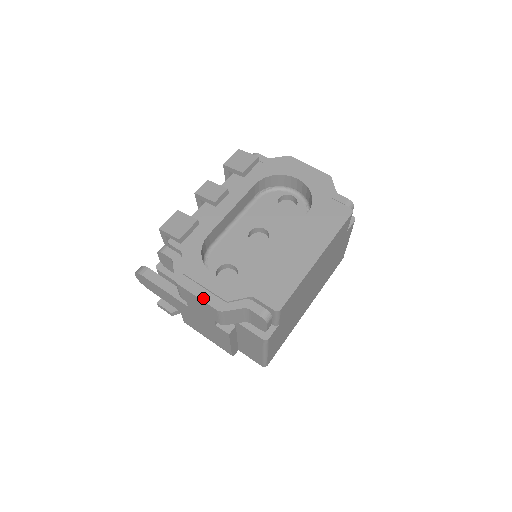
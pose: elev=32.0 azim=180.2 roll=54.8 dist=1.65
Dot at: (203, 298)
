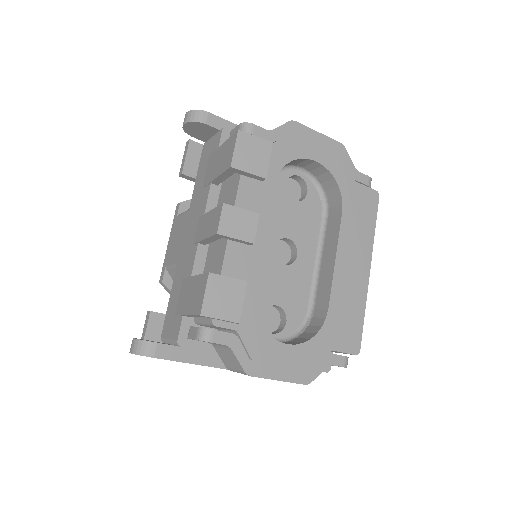
Dot at: (286, 378)
